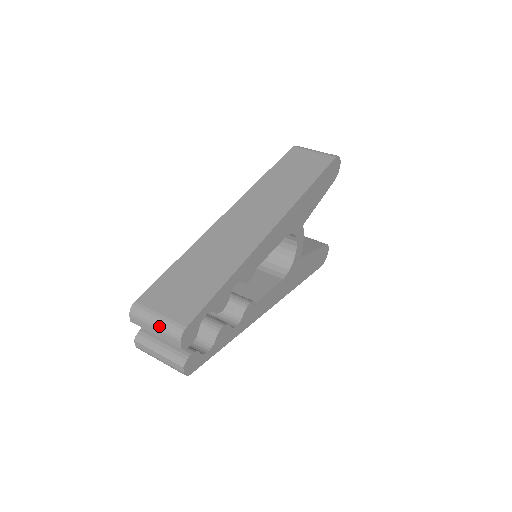
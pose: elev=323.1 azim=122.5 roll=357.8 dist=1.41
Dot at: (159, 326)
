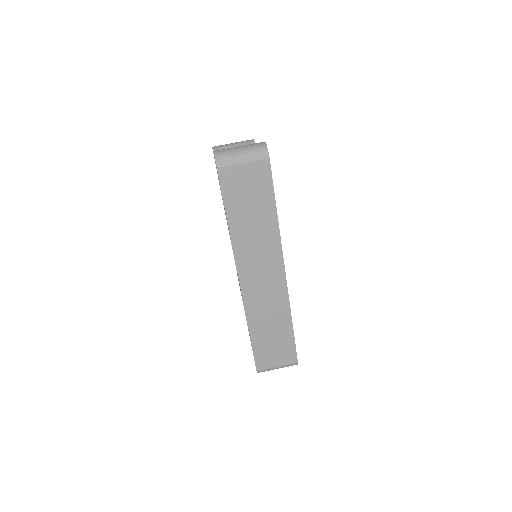
Dot at: occluded
